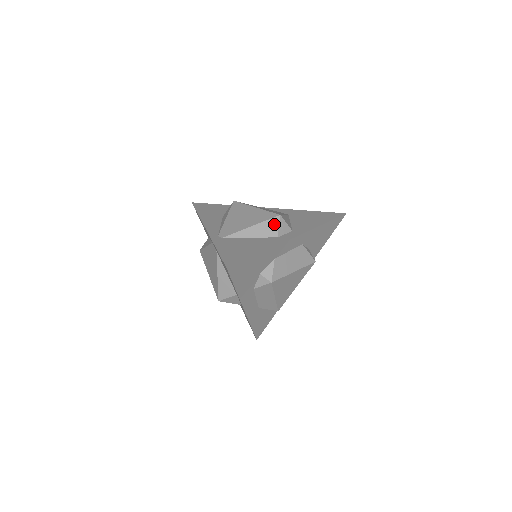
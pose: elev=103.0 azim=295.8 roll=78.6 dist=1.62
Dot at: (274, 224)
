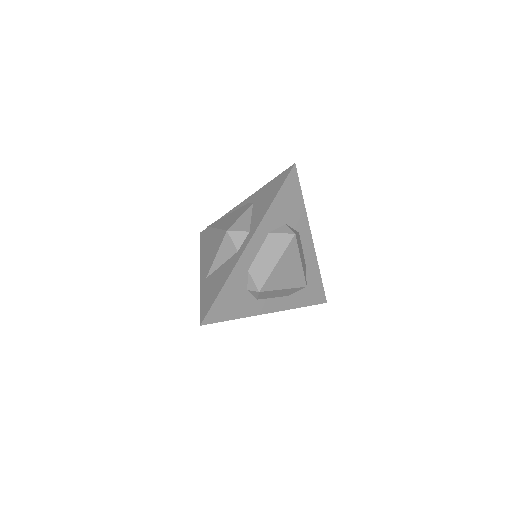
Dot at: (228, 242)
